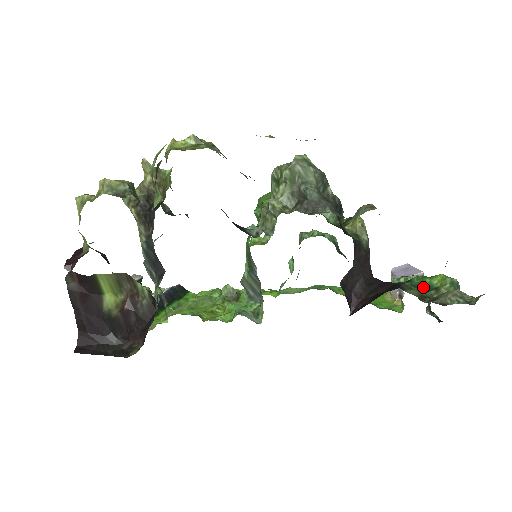
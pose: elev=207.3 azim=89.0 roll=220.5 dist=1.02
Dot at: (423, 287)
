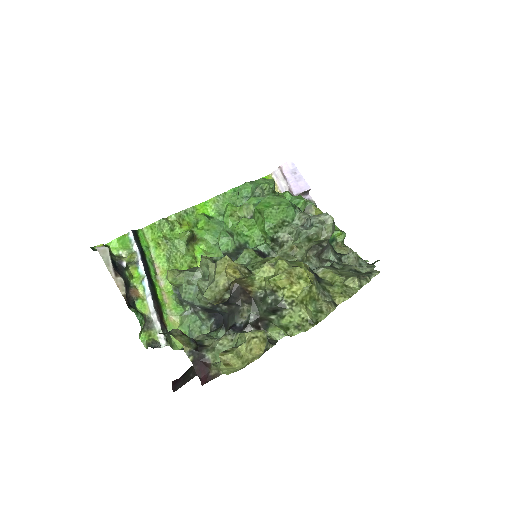
Dot at: (330, 240)
